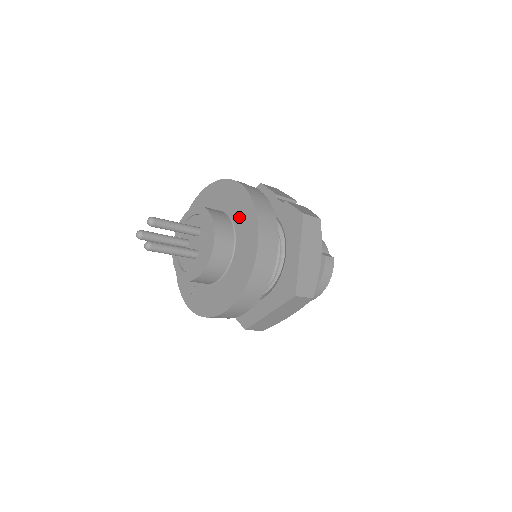
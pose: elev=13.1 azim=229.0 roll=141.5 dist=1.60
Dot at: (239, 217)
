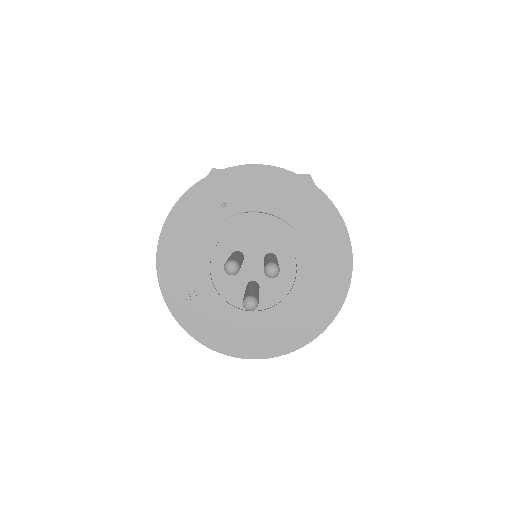
Dot at: (321, 262)
